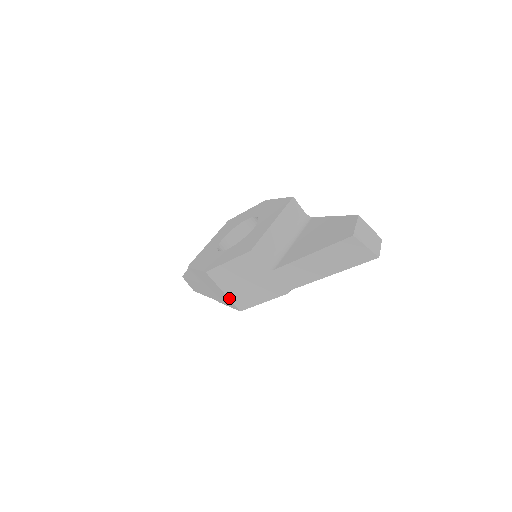
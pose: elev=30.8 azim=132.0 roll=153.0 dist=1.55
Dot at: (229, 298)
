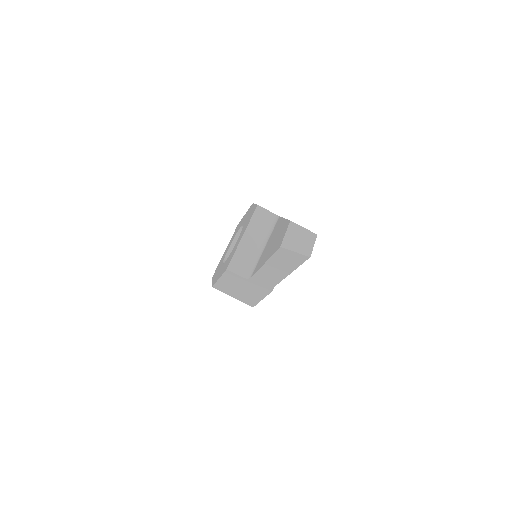
Dot at: (239, 300)
